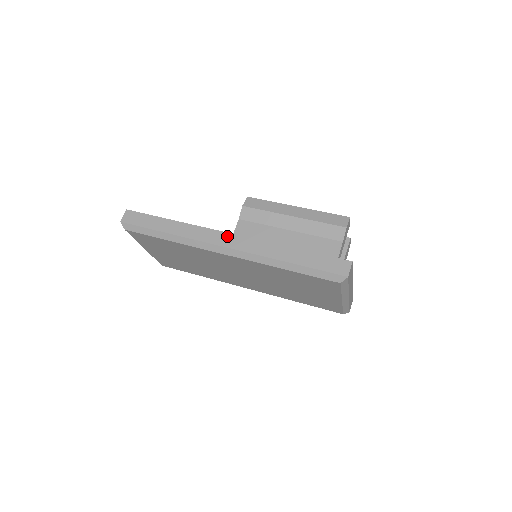
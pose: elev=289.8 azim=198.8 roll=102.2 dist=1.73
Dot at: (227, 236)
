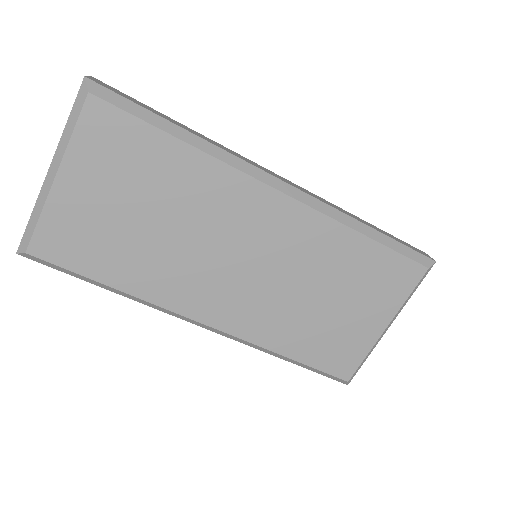
Dot at: (278, 175)
